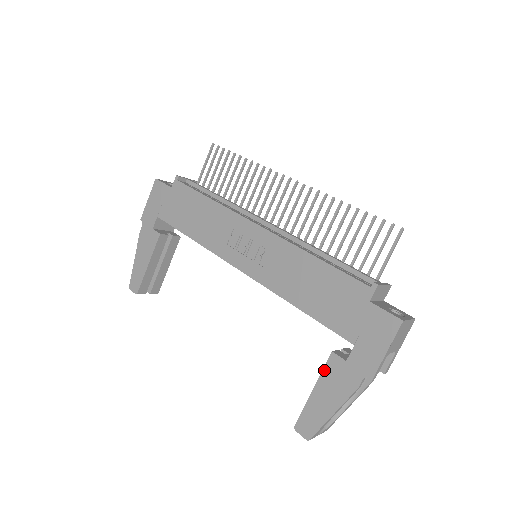
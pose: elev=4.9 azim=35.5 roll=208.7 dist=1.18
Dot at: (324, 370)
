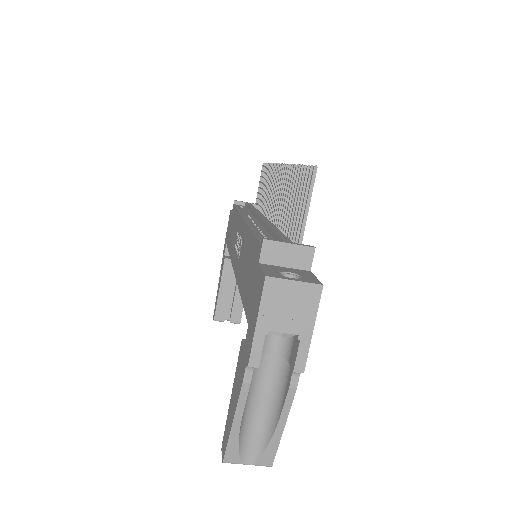
Dot at: (237, 365)
